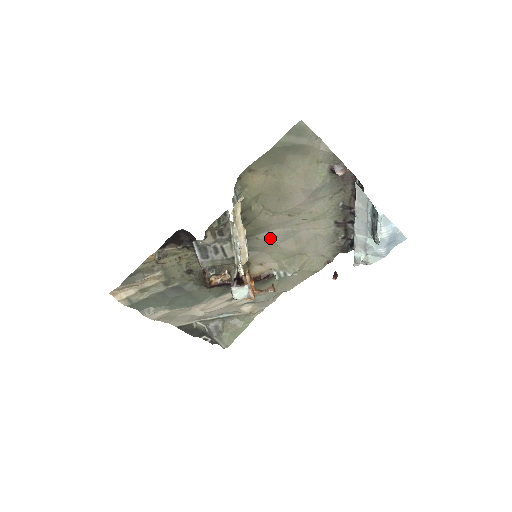
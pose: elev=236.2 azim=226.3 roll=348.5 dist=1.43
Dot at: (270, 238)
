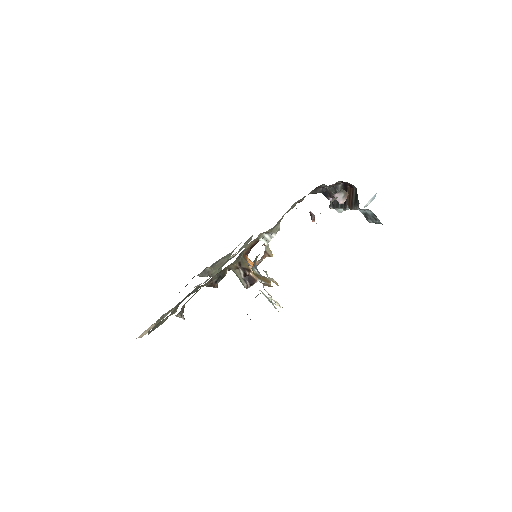
Dot at: occluded
